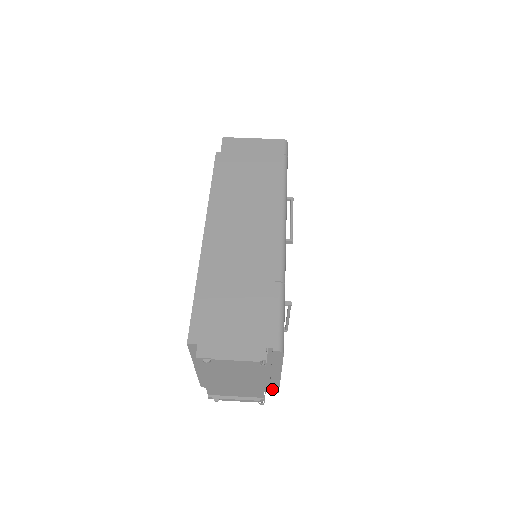
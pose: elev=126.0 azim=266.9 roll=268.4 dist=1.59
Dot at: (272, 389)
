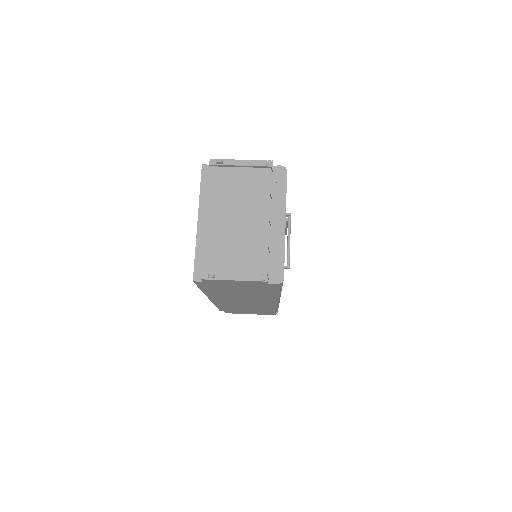
Dot at: (276, 269)
